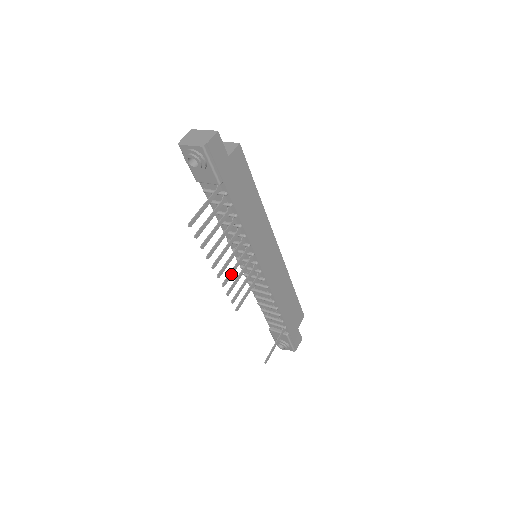
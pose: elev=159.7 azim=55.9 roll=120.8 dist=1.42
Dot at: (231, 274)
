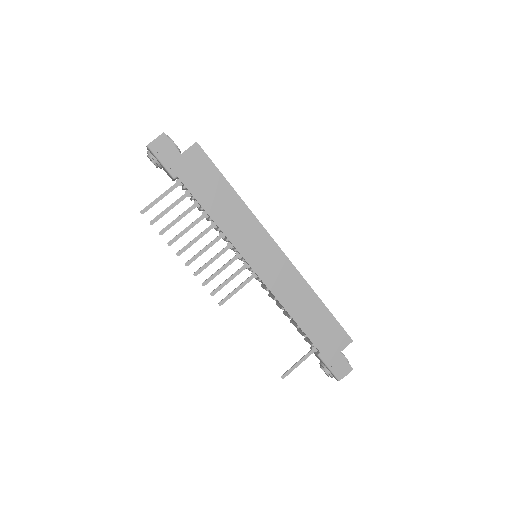
Dot at: (206, 266)
